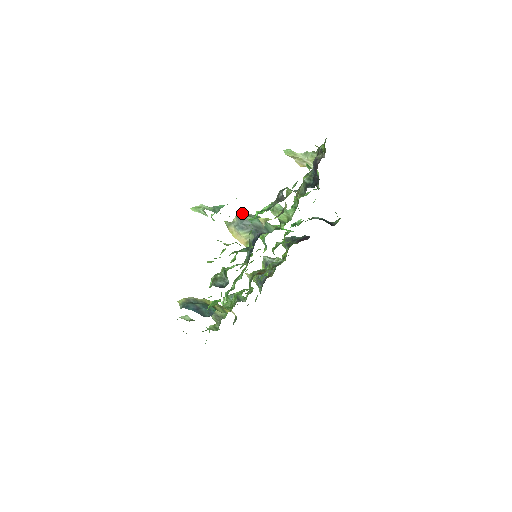
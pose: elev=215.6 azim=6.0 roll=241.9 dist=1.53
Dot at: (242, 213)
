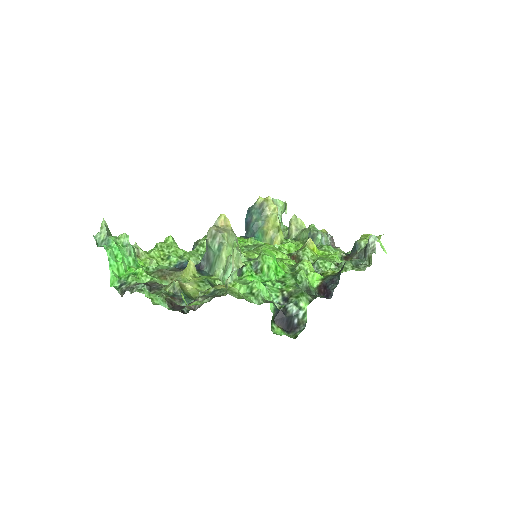
Dot at: (213, 232)
